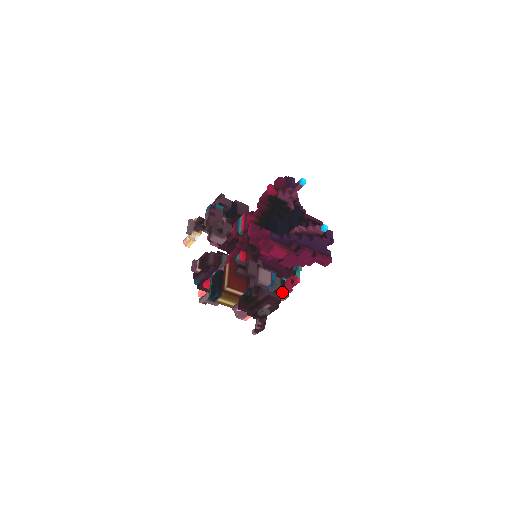
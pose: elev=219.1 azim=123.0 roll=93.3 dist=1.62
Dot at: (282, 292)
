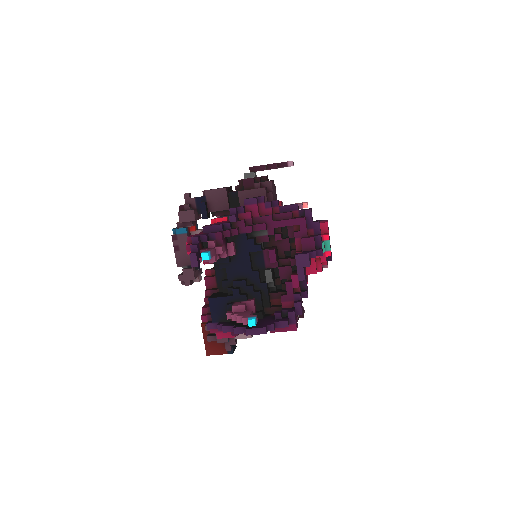
Dot at: occluded
